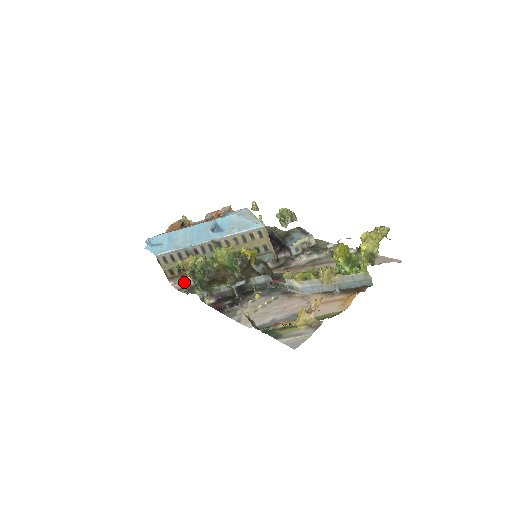
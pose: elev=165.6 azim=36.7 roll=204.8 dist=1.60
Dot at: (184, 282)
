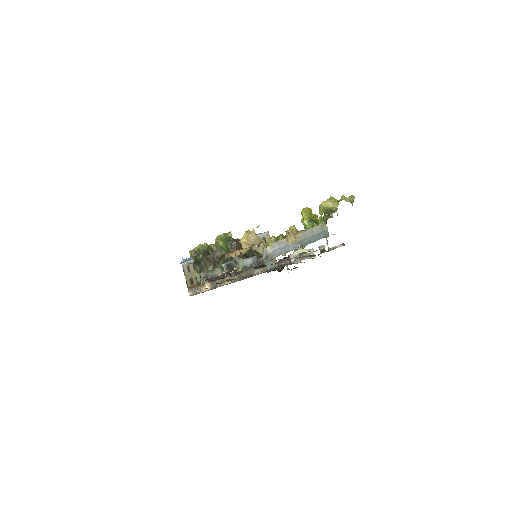
Dot at: (200, 292)
